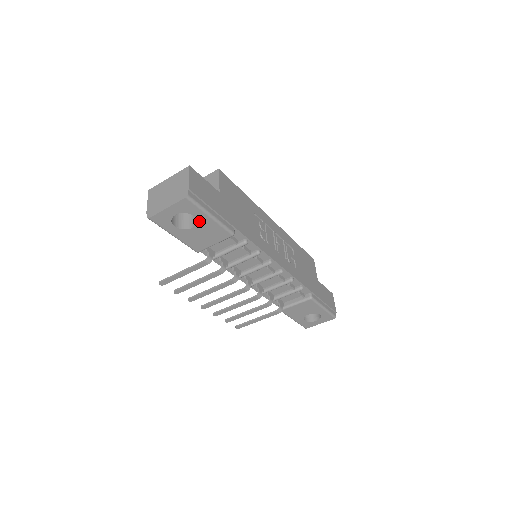
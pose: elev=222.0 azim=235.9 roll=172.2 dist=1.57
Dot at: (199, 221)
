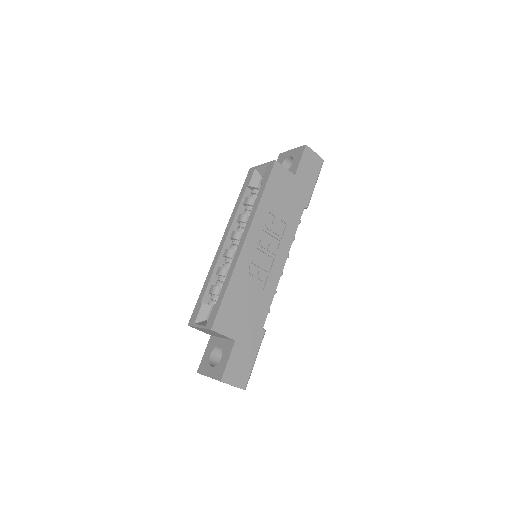
Dot at: occluded
